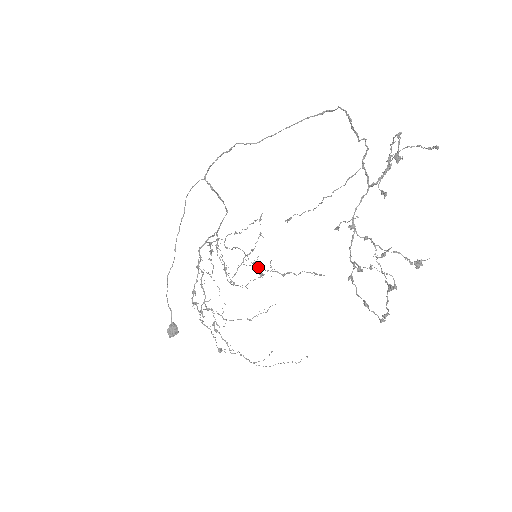
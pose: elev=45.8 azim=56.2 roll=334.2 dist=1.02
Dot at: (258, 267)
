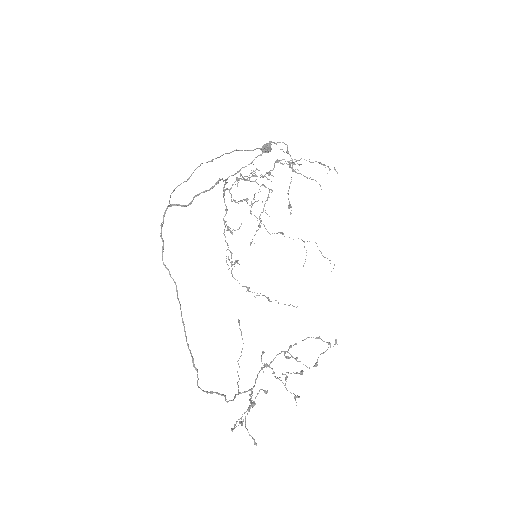
Dot at: (250, 291)
